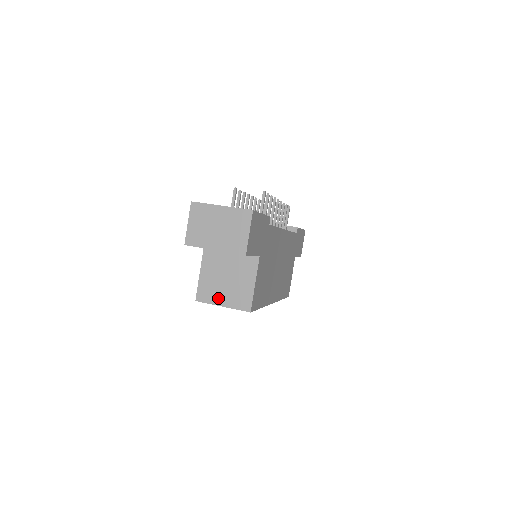
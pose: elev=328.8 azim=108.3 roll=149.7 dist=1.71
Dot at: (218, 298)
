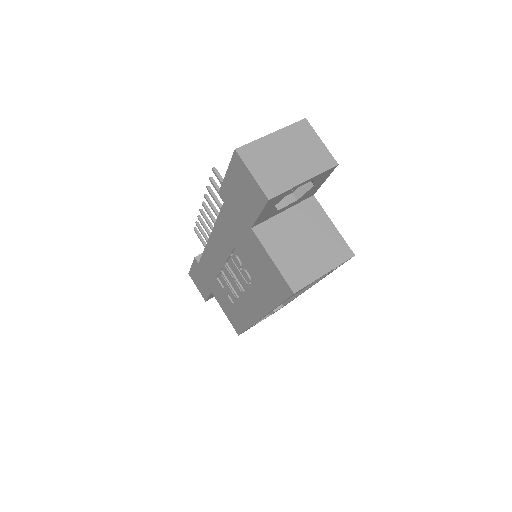
Dot at: (314, 269)
